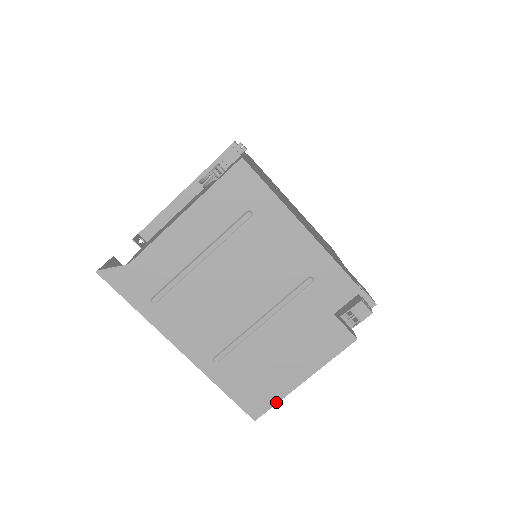
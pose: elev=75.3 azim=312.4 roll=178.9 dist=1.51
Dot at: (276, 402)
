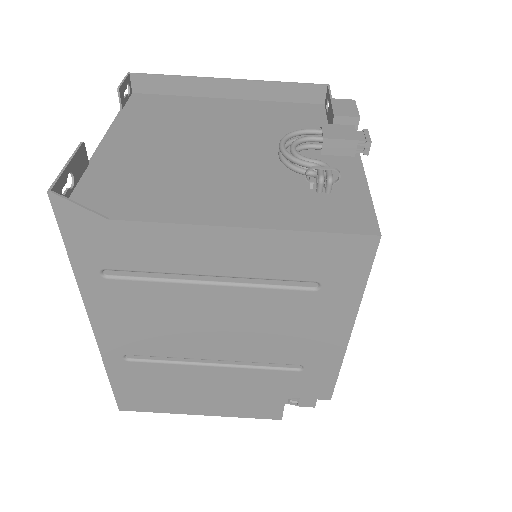
Dot at: (156, 411)
